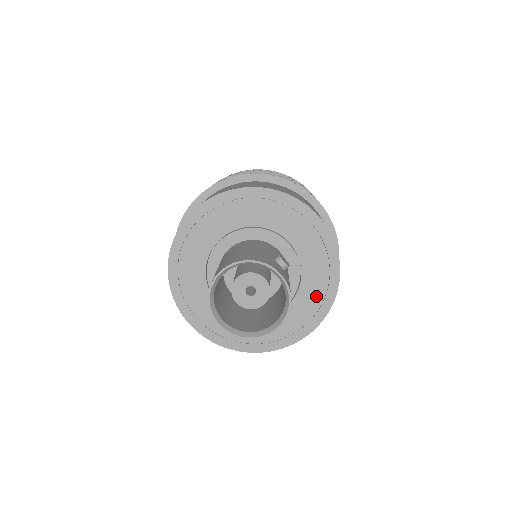
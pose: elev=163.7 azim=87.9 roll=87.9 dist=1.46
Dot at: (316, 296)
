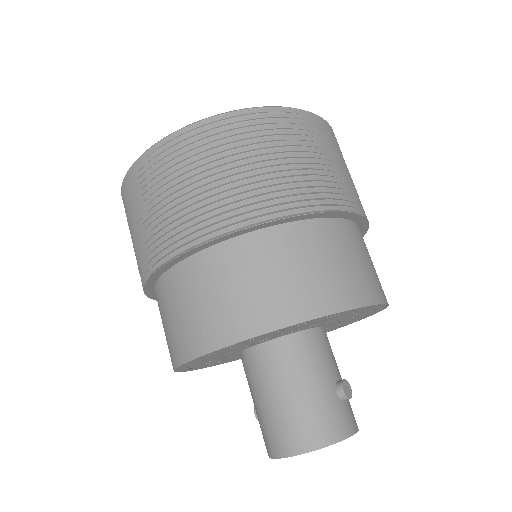
Dot at: occluded
